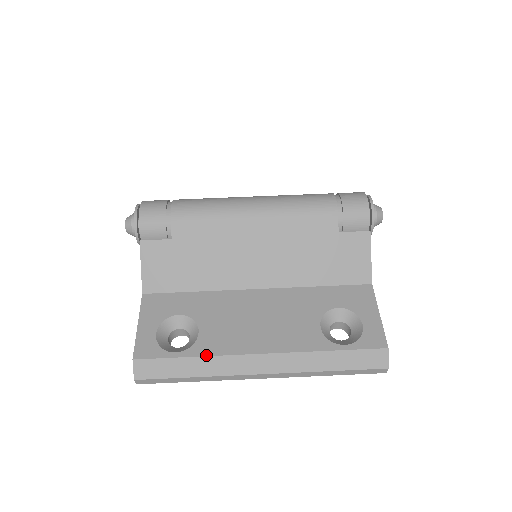
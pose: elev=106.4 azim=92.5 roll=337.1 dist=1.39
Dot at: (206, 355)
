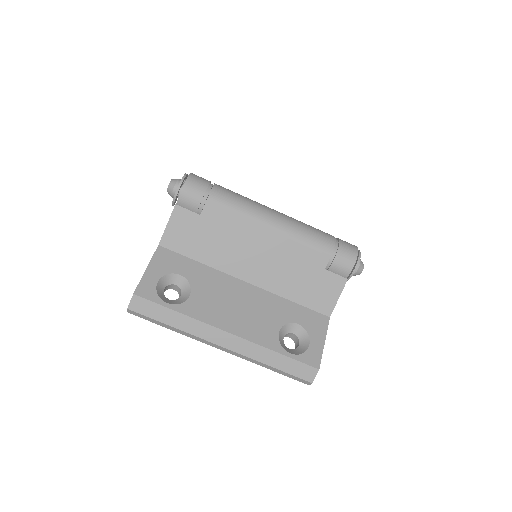
Dot at: (189, 315)
